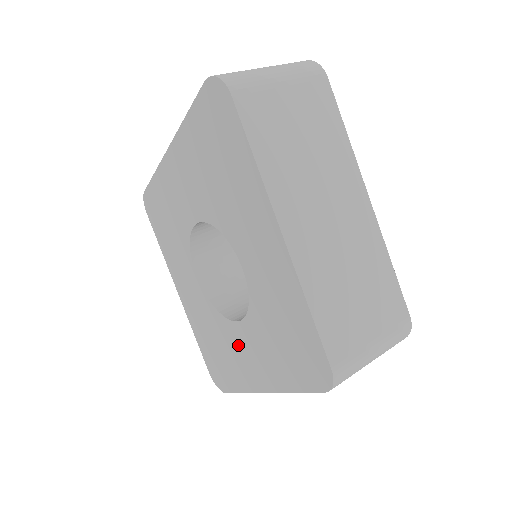
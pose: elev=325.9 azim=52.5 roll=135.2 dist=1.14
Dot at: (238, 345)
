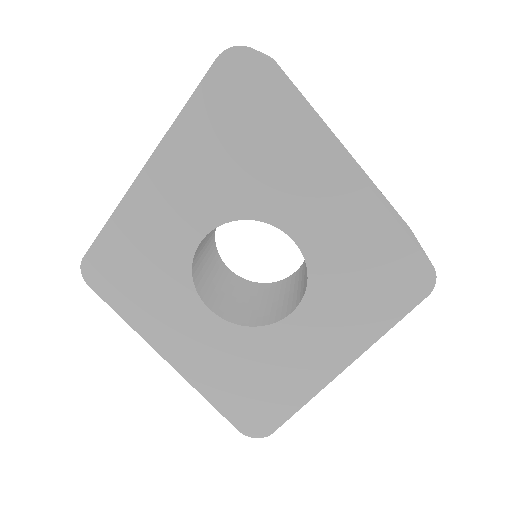
Dot at: (293, 345)
